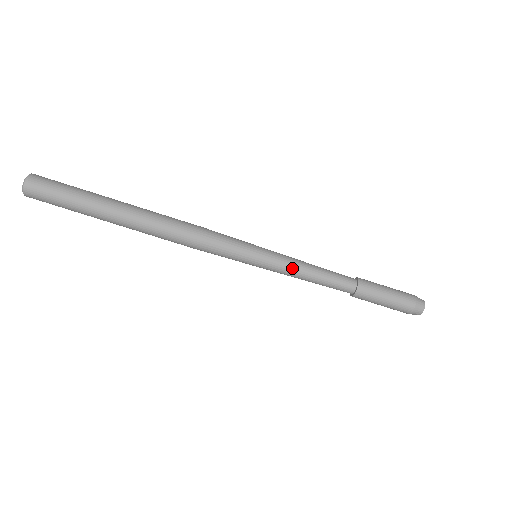
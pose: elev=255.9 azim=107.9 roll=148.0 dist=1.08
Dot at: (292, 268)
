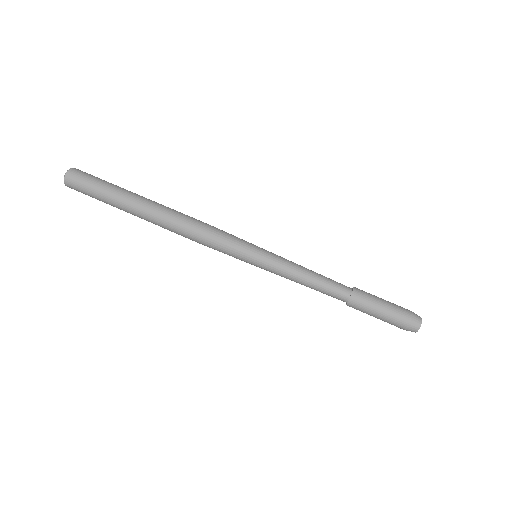
Dot at: (290, 264)
